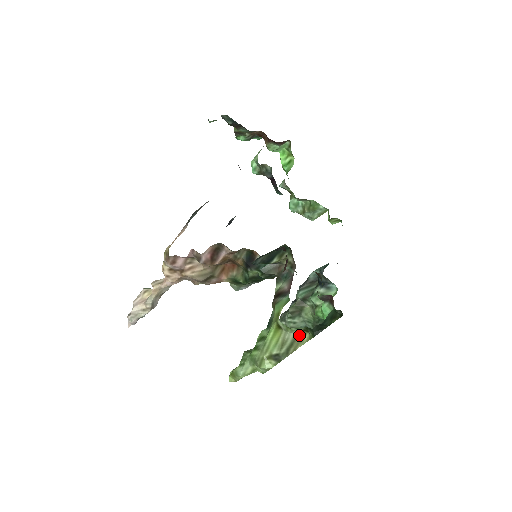
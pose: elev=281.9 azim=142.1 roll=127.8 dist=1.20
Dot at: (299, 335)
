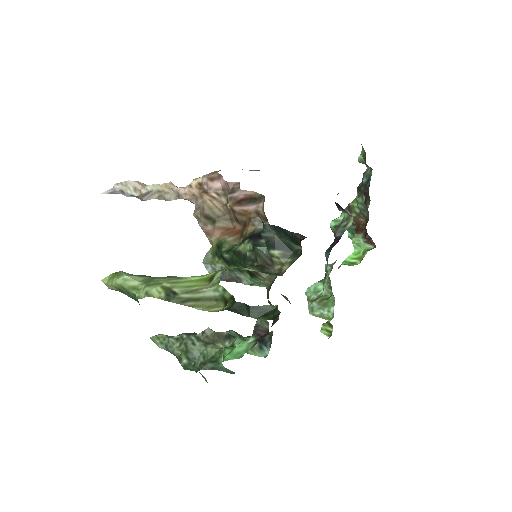
Dot at: (214, 301)
